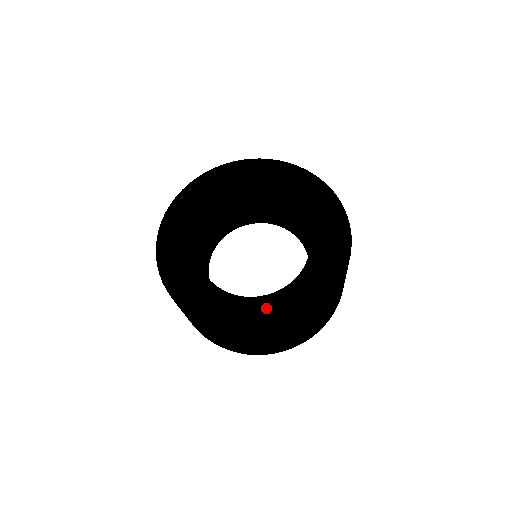
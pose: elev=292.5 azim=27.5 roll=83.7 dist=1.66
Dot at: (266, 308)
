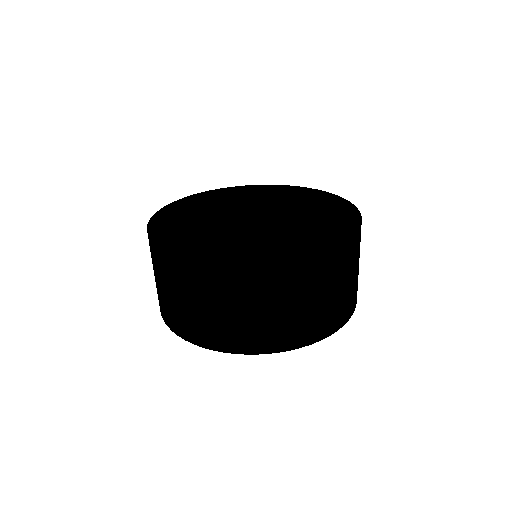
Dot at: (318, 235)
